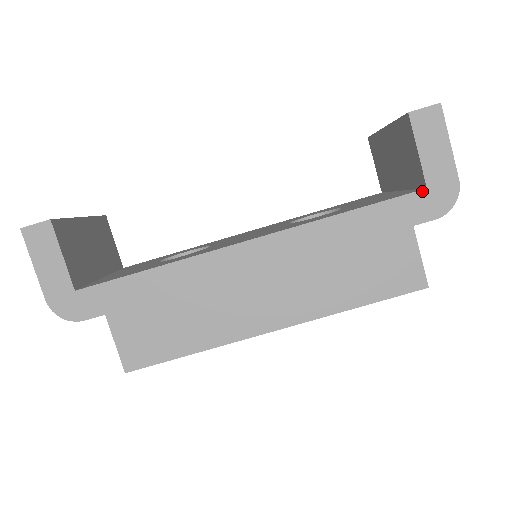
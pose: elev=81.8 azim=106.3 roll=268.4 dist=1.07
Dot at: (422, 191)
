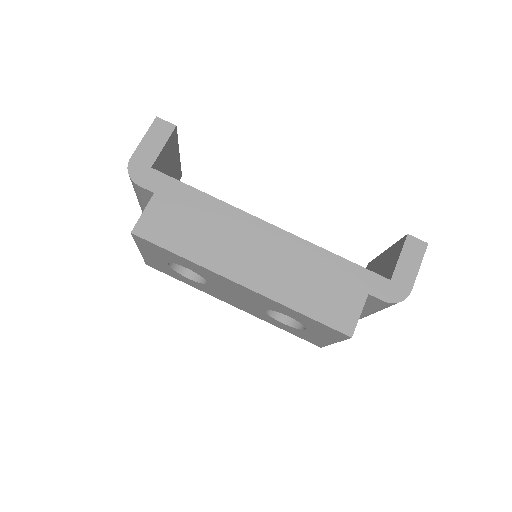
Dot at: (387, 279)
